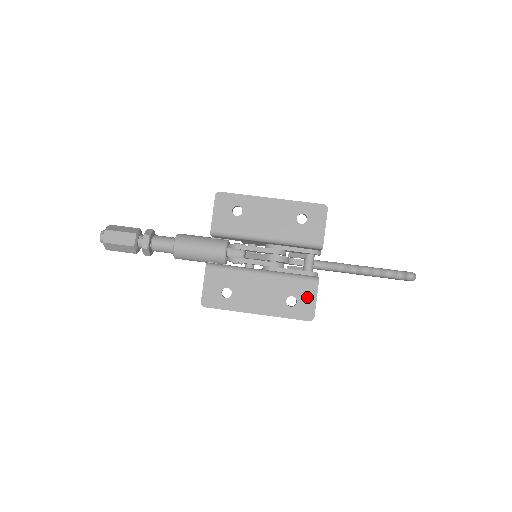
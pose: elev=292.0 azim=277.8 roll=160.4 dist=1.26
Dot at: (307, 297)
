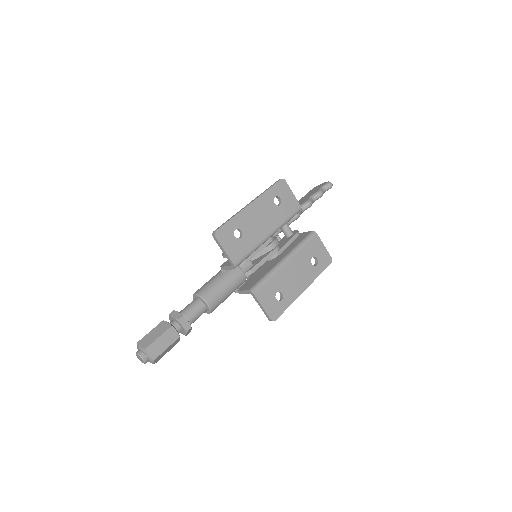
Dot at: (319, 250)
